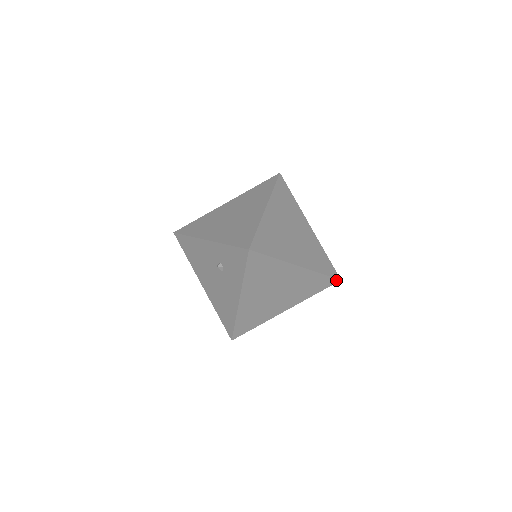
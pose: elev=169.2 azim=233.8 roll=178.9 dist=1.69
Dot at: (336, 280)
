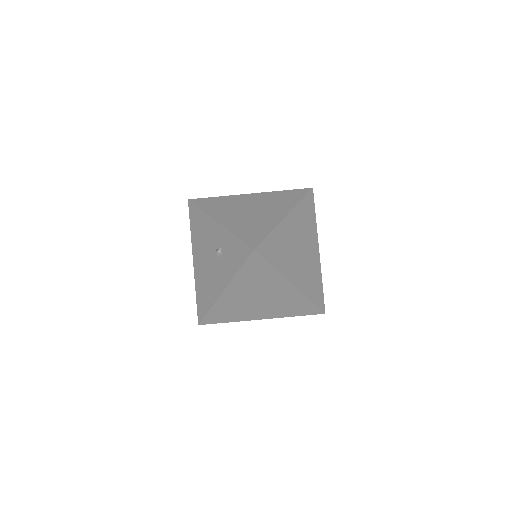
Dot at: (321, 312)
